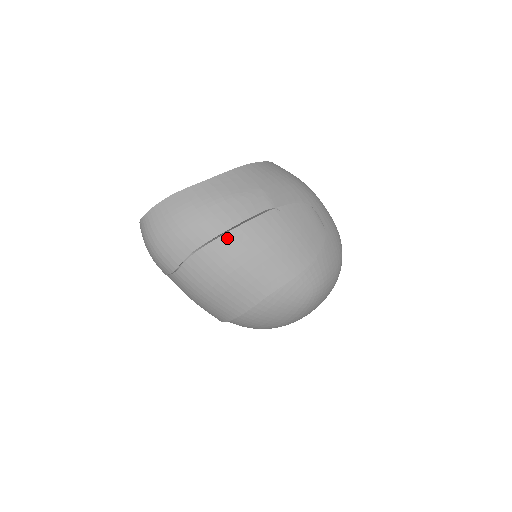
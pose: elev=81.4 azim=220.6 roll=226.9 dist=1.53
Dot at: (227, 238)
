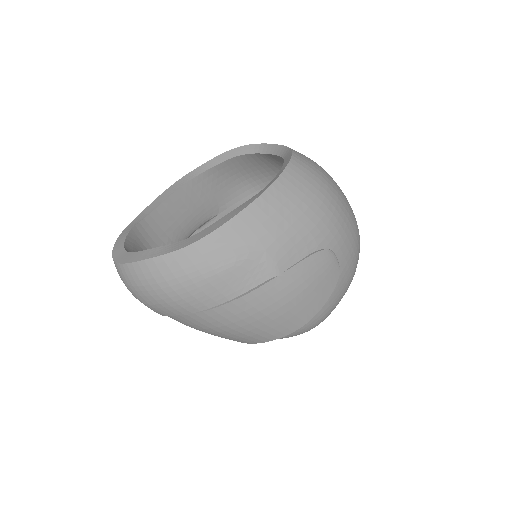
Dot at: (217, 311)
